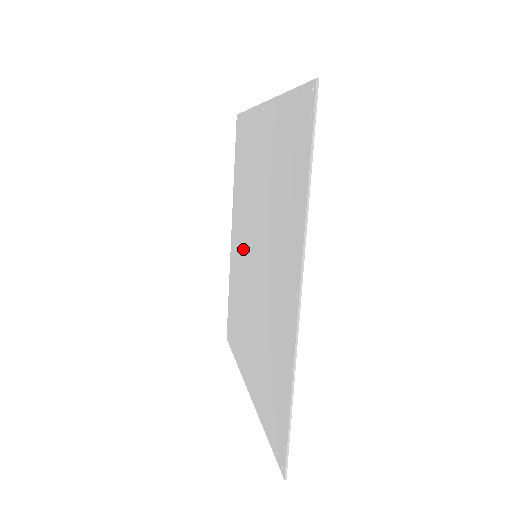
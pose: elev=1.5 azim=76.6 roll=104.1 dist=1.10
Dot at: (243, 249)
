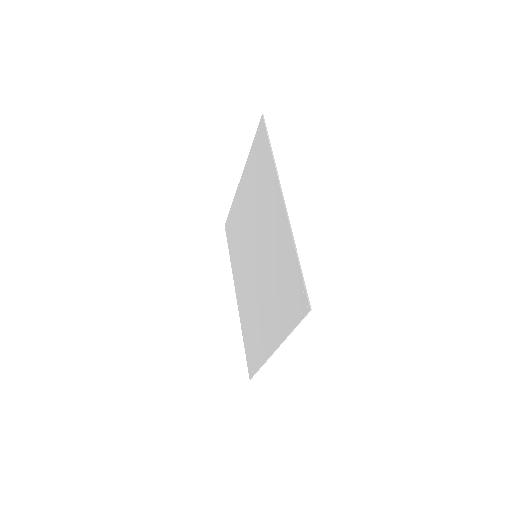
Dot at: (247, 277)
